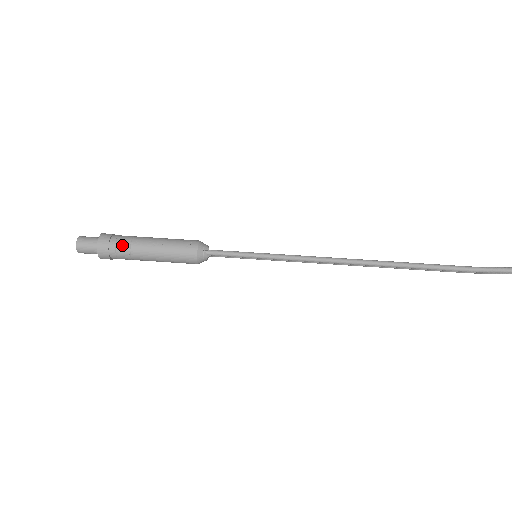
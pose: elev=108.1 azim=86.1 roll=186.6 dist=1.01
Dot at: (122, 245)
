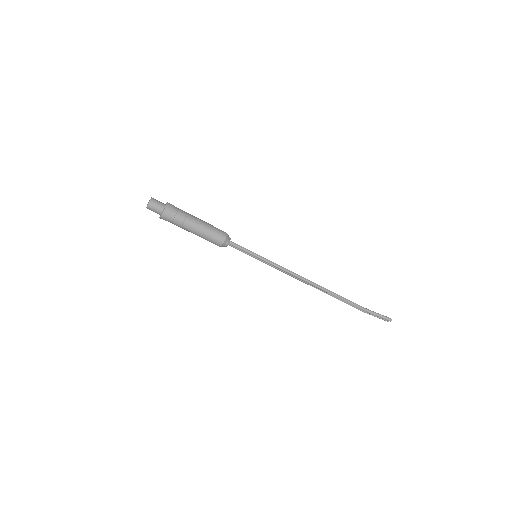
Dot at: (181, 215)
